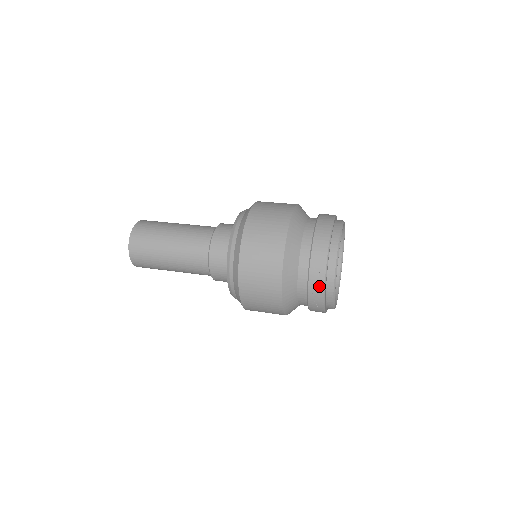
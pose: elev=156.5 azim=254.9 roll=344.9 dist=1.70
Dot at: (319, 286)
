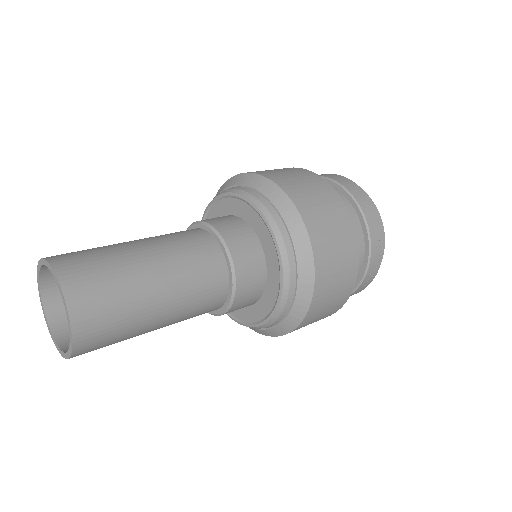
Dot at: (378, 259)
